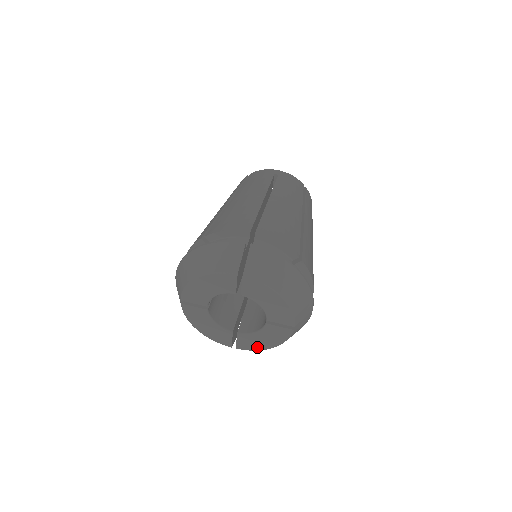
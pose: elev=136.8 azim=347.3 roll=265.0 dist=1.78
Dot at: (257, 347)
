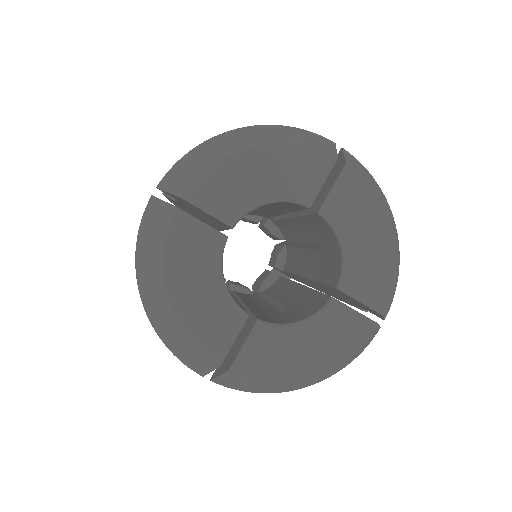
Dot at: (281, 369)
